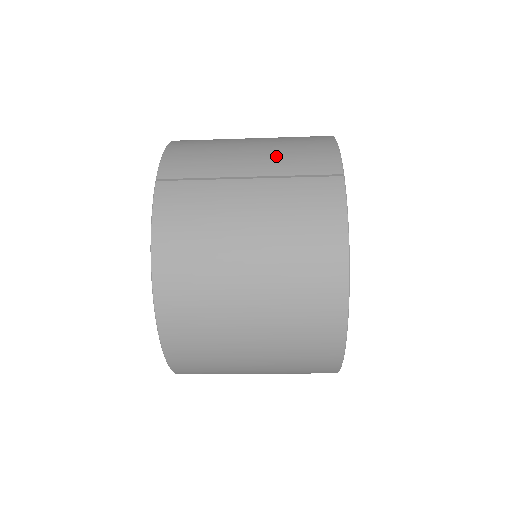
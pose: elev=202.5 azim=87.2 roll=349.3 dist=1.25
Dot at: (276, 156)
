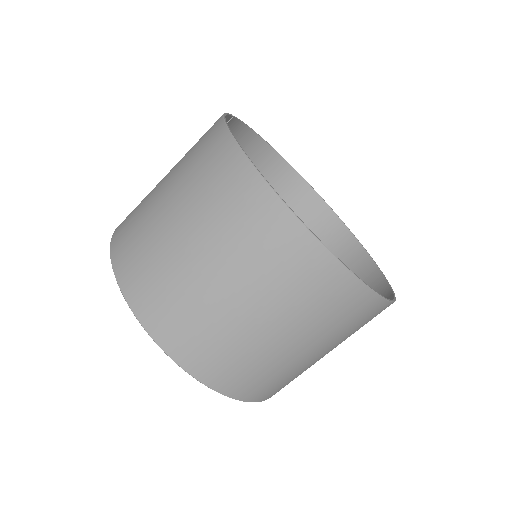
Dot at: occluded
